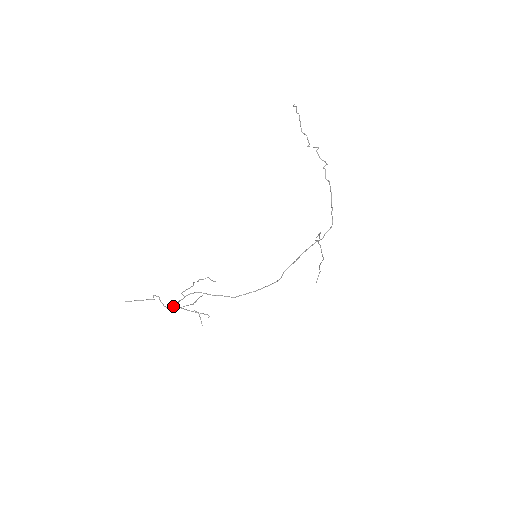
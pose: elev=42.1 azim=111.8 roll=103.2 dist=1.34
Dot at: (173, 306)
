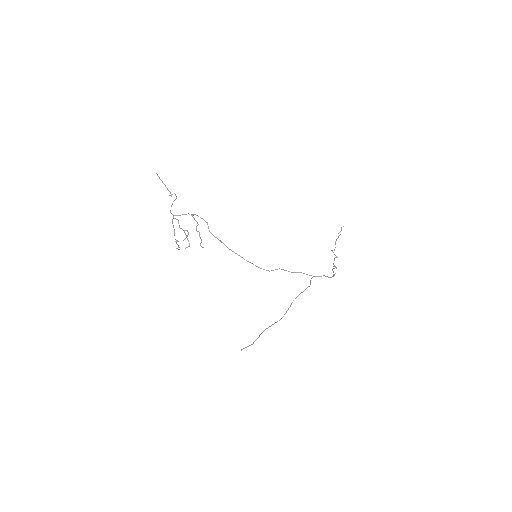
Dot at: (174, 215)
